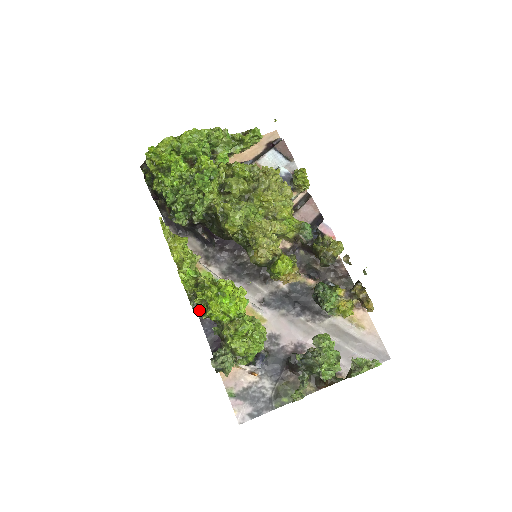
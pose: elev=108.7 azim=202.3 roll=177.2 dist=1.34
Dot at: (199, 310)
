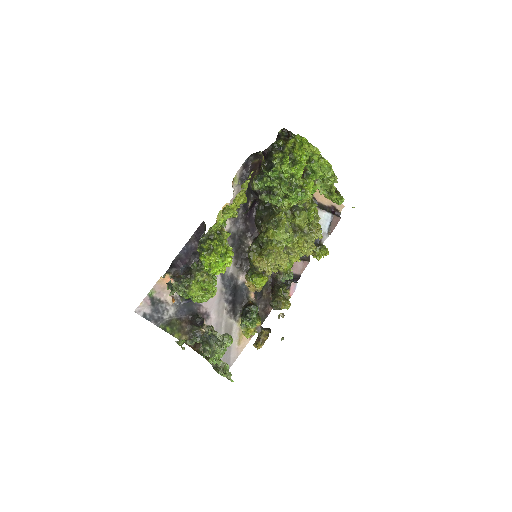
Dot at: (203, 246)
